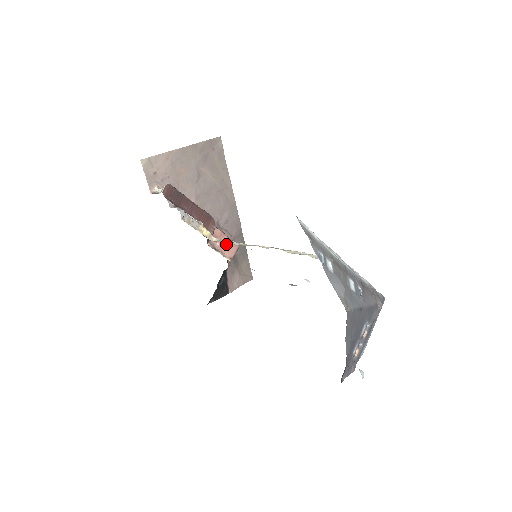
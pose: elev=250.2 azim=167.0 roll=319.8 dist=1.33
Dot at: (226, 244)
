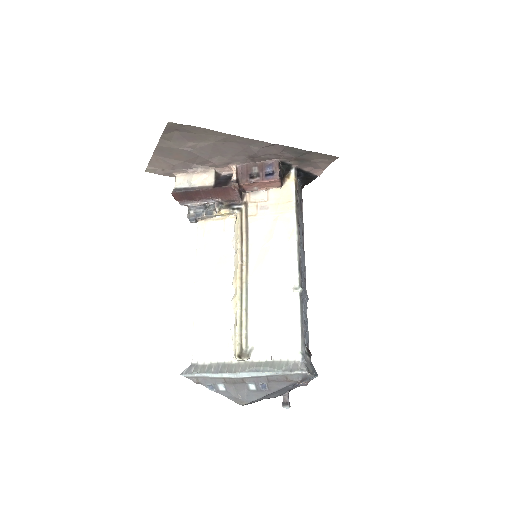
Dot at: (264, 184)
